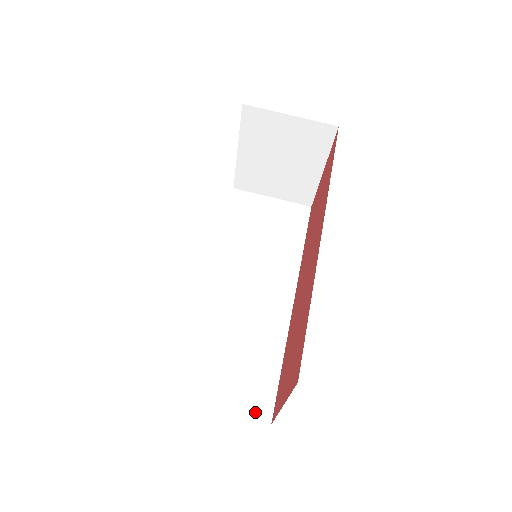
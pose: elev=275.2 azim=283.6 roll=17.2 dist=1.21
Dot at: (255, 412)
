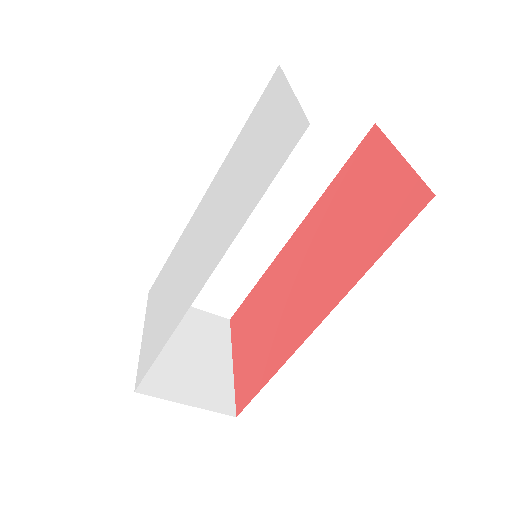
Dot at: (220, 311)
